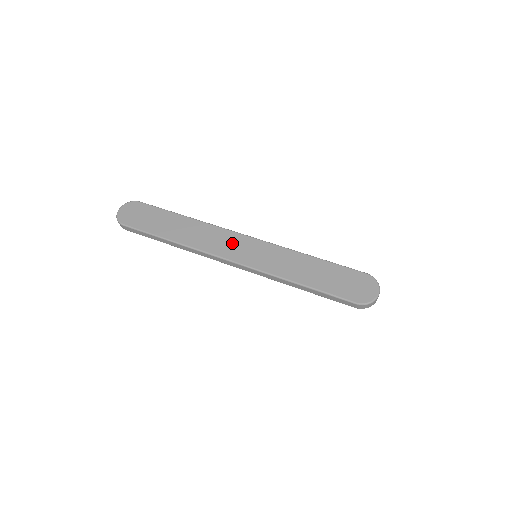
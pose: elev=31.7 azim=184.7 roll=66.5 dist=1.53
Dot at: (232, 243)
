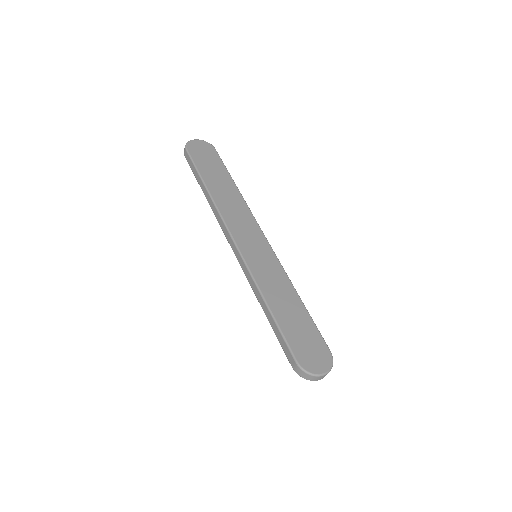
Dot at: (248, 230)
